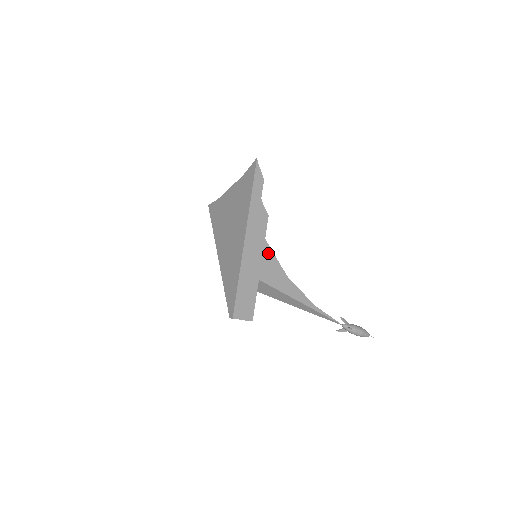
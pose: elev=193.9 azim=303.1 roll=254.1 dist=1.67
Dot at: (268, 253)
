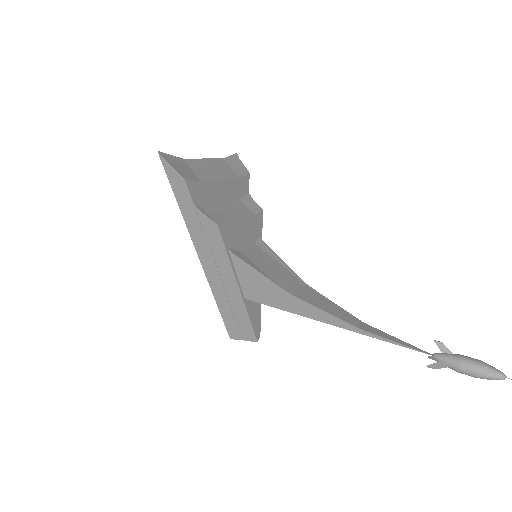
Dot at: (245, 268)
